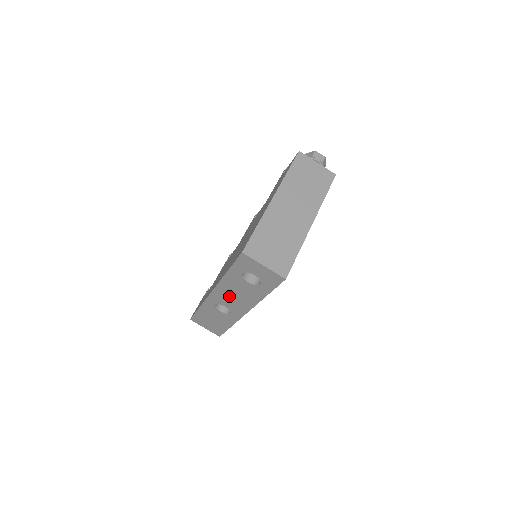
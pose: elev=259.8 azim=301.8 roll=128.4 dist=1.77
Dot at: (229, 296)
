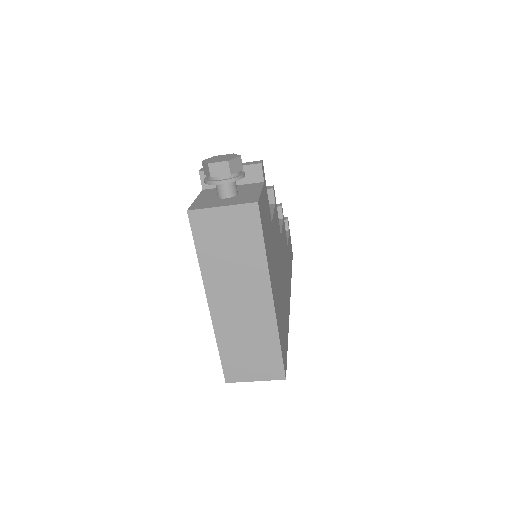
Dot at: occluded
